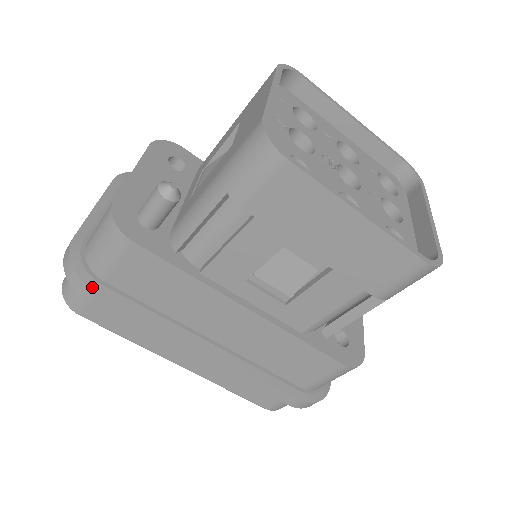
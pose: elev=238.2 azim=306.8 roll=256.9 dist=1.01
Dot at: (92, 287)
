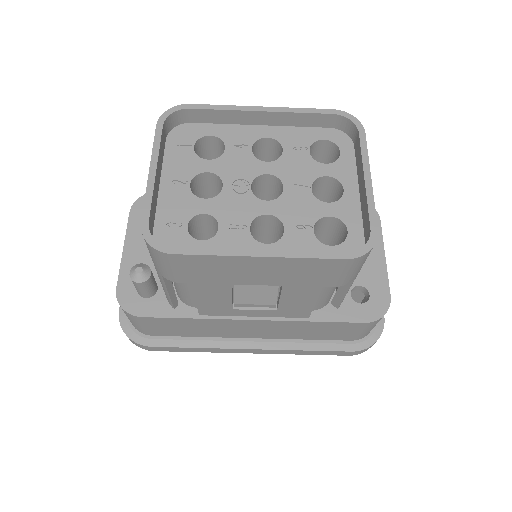
Dot at: (145, 345)
